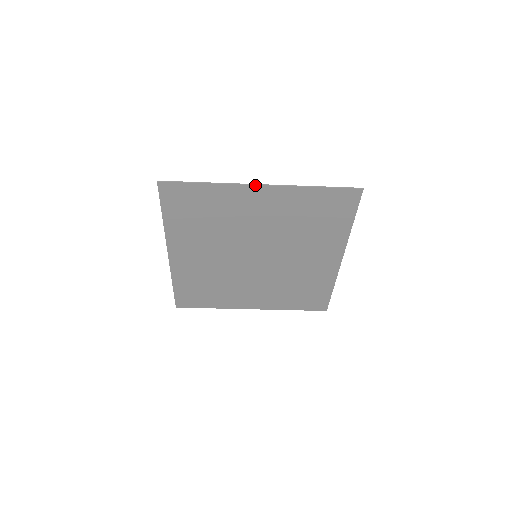
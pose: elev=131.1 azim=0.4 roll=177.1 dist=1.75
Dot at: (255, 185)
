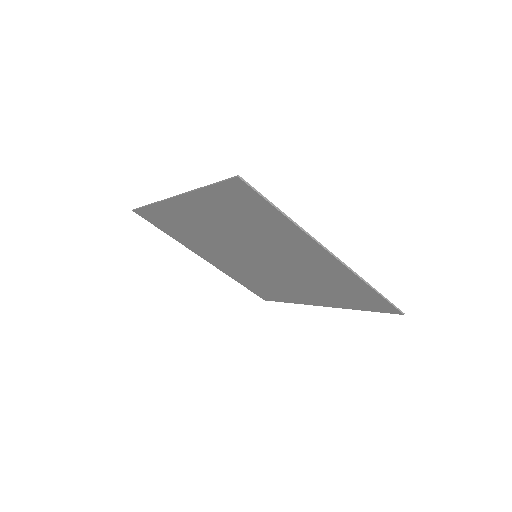
Dot at: (327, 251)
